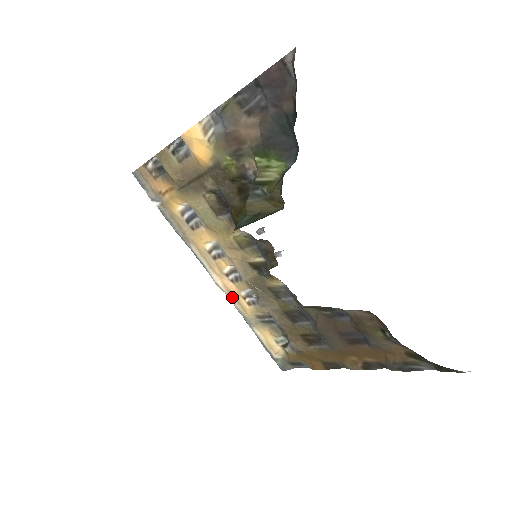
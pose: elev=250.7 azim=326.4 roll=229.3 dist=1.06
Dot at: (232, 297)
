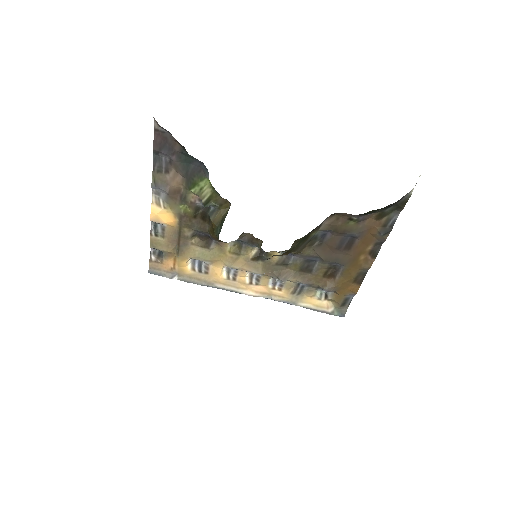
Dot at: (267, 296)
